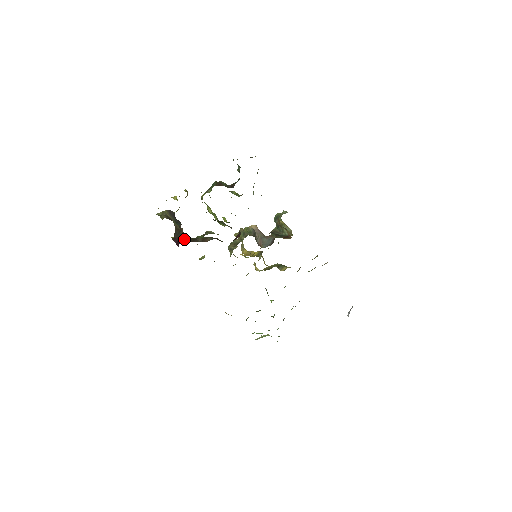
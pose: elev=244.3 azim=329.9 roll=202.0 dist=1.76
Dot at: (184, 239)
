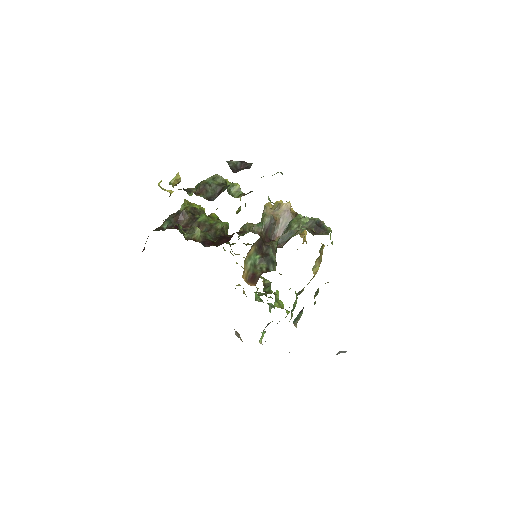
Dot at: (181, 219)
